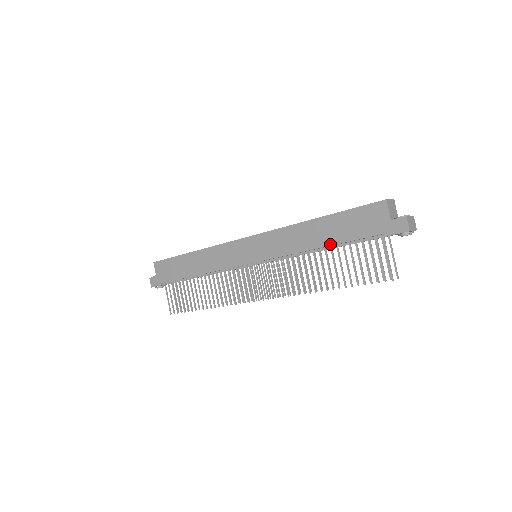
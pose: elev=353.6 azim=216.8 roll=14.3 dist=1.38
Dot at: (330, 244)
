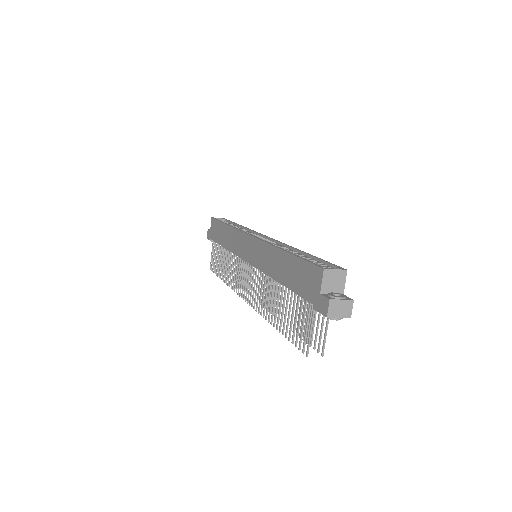
Dot at: (283, 284)
